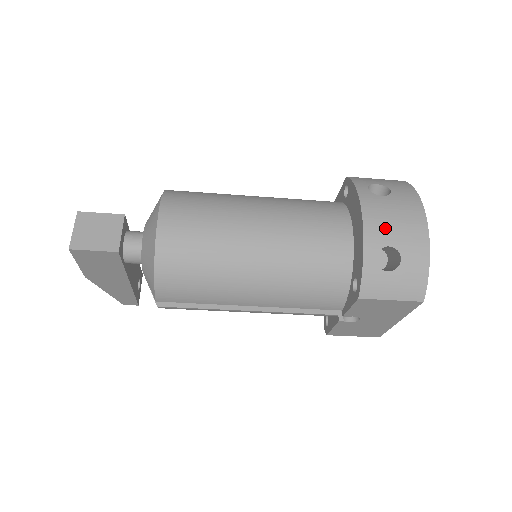
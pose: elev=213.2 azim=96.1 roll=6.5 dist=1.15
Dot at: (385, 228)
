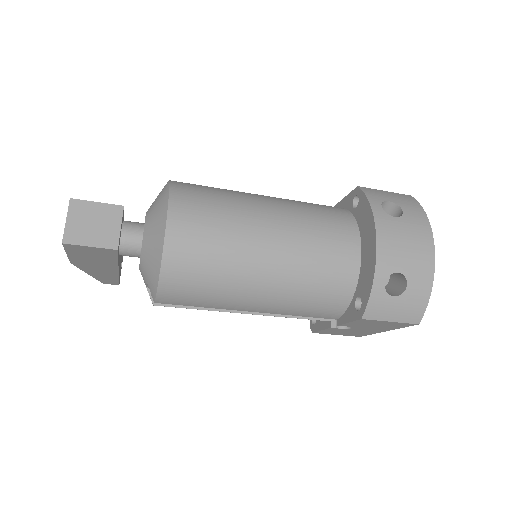
Dot at: (396, 254)
